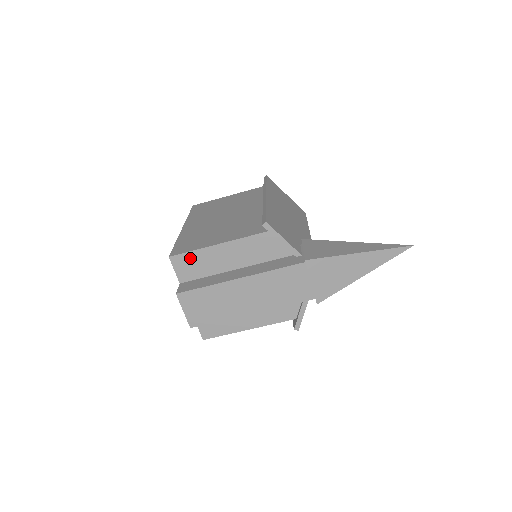
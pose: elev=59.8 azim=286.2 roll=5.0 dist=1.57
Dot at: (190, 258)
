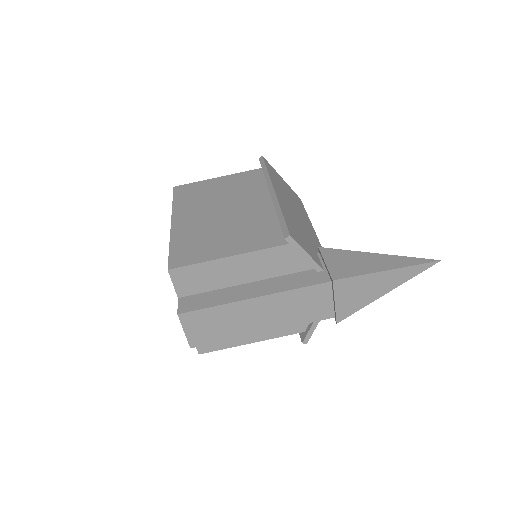
Dot at: (193, 271)
